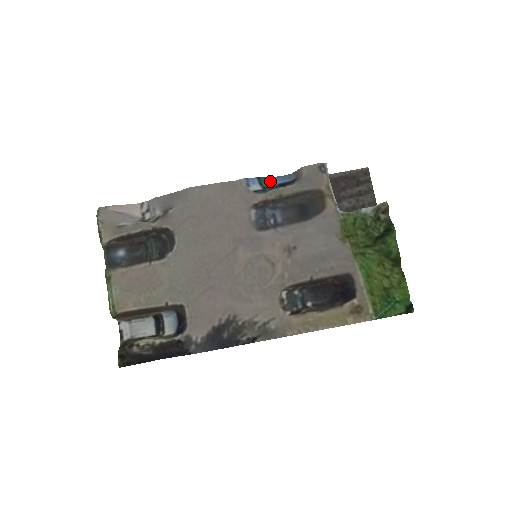
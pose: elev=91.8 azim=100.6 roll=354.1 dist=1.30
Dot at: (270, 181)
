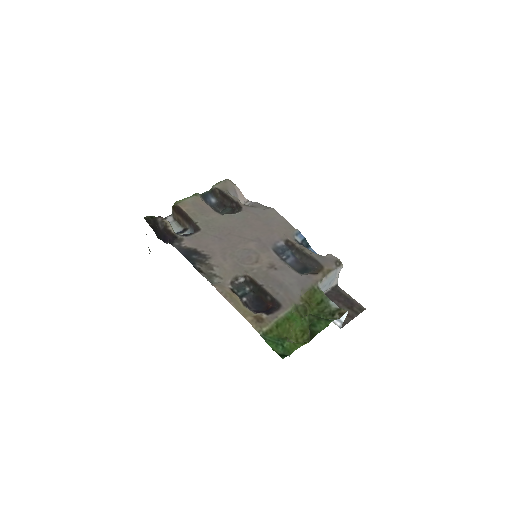
Dot at: (309, 248)
